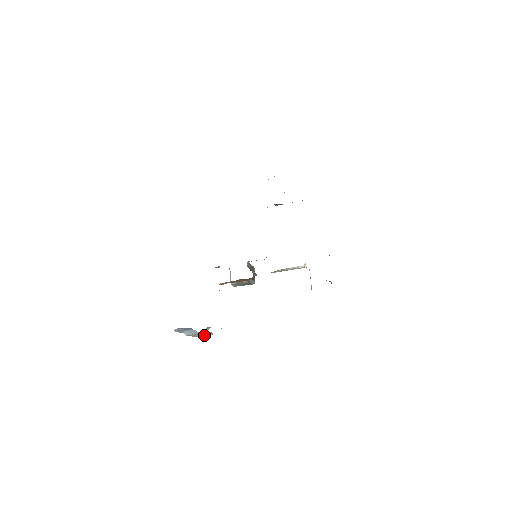
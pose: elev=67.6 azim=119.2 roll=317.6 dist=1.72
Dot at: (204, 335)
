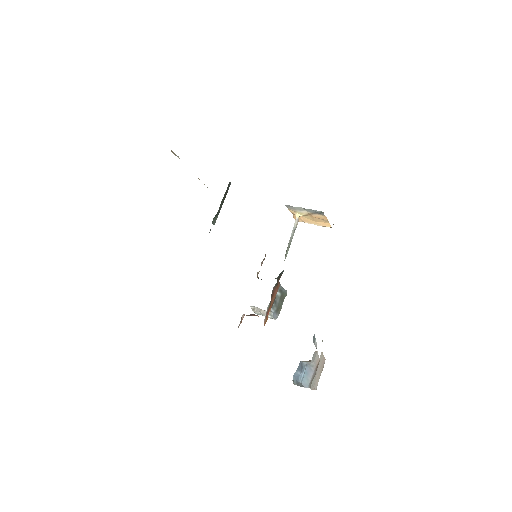
Dot at: (320, 372)
